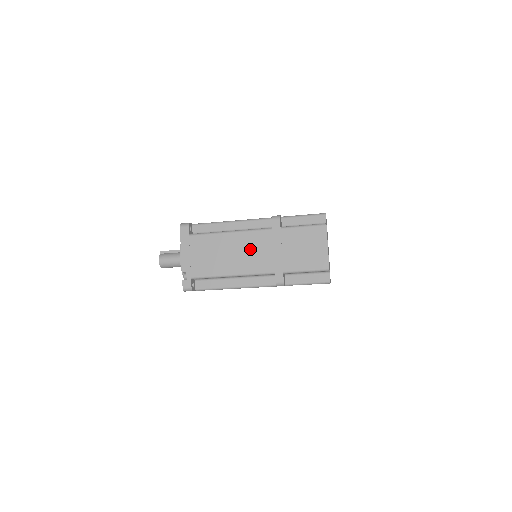
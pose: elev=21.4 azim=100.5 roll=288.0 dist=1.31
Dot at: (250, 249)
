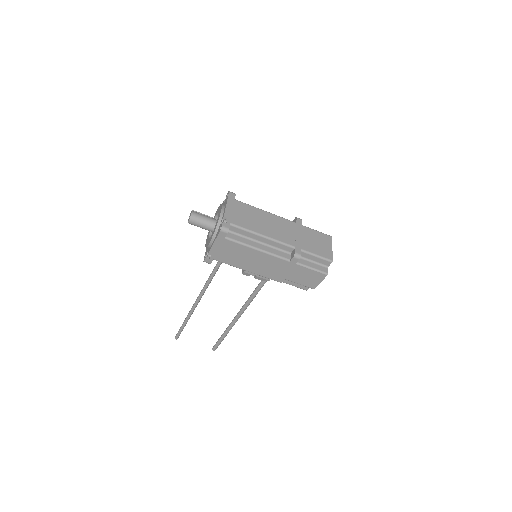
Dot at: (279, 226)
